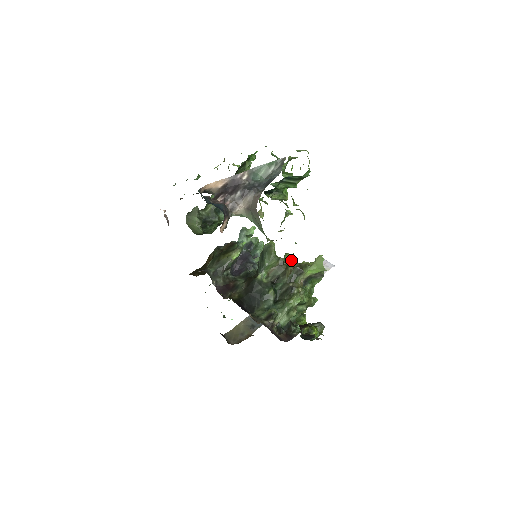
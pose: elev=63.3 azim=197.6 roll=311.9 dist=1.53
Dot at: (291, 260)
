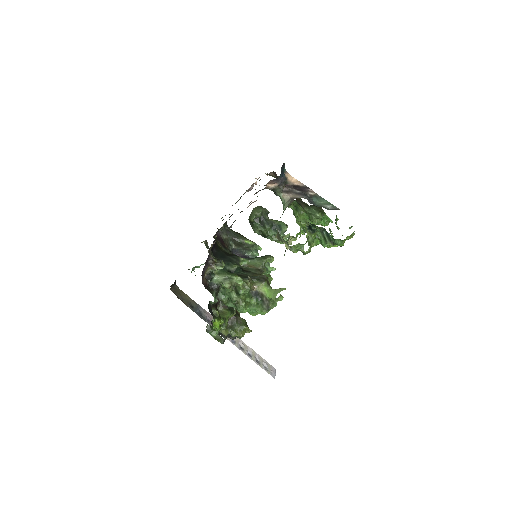
Dot at: occluded
